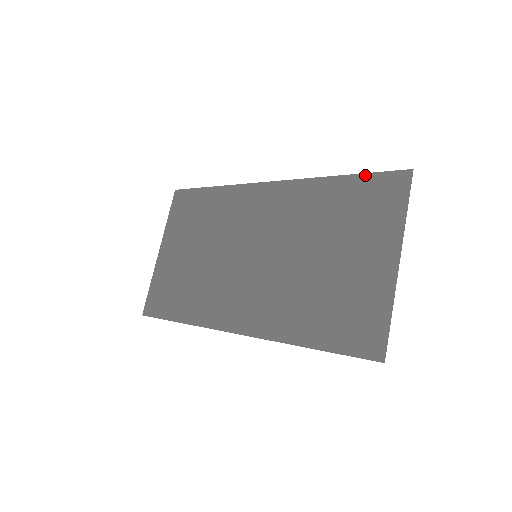
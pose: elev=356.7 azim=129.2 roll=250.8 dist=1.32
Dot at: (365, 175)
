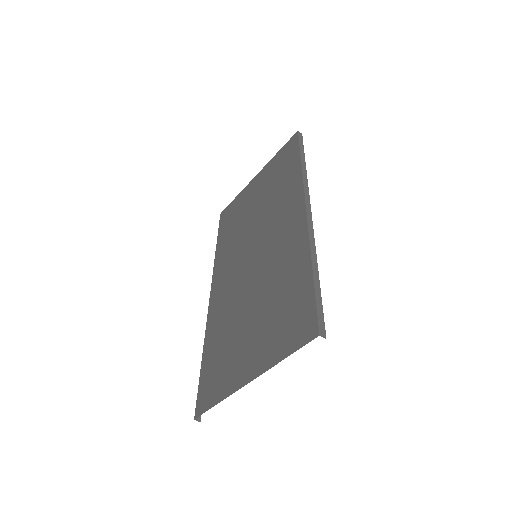
Dot at: (313, 291)
